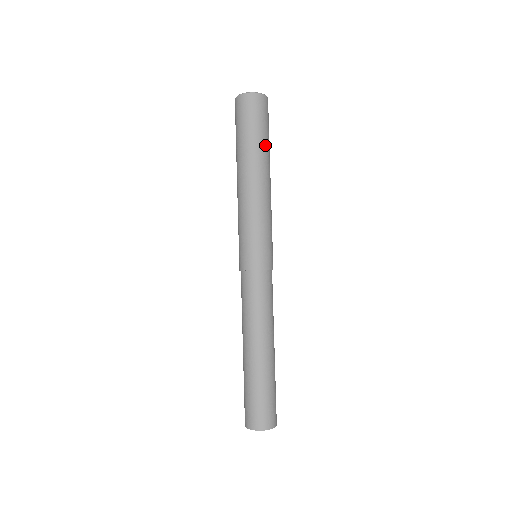
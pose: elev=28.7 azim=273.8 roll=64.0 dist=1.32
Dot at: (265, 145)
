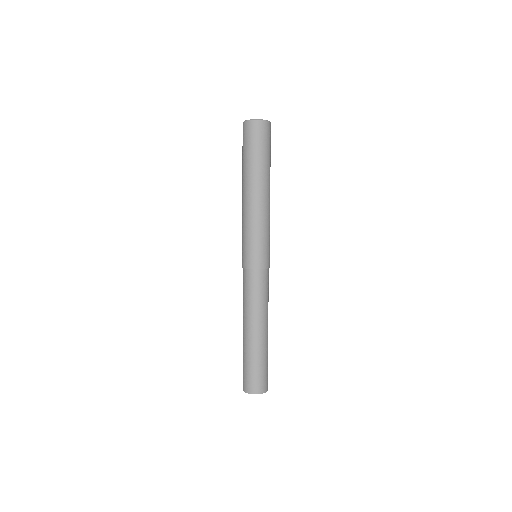
Dot at: (268, 165)
